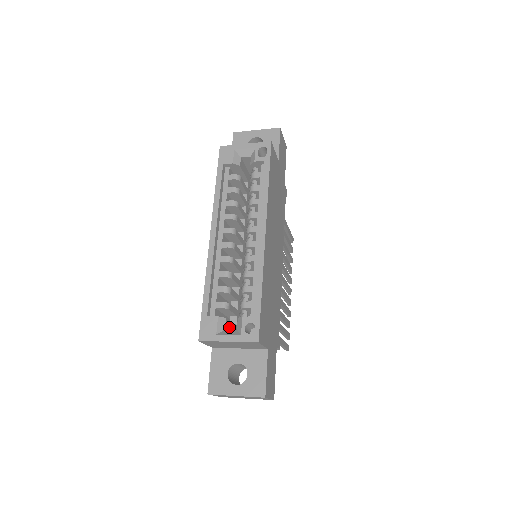
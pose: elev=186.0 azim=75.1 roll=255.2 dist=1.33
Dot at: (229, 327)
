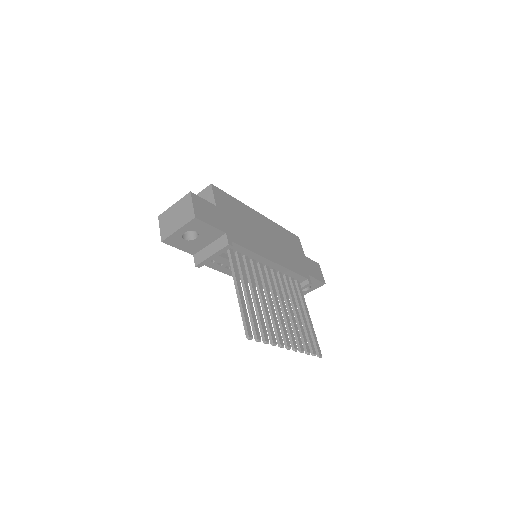
Dot at: occluded
